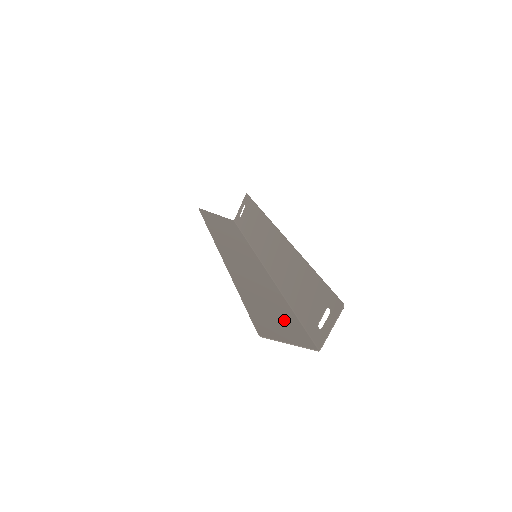
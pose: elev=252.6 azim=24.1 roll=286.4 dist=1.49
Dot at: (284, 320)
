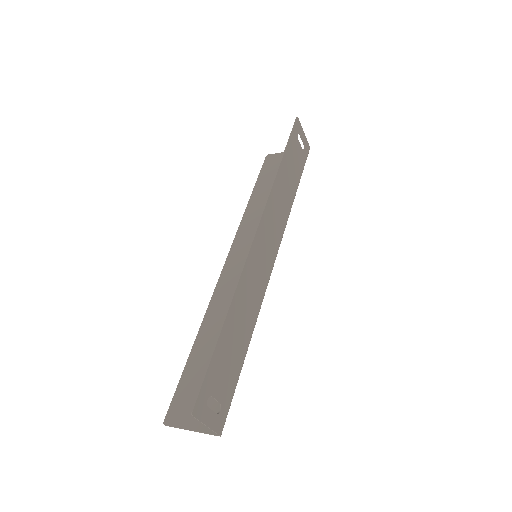
Dot at: occluded
